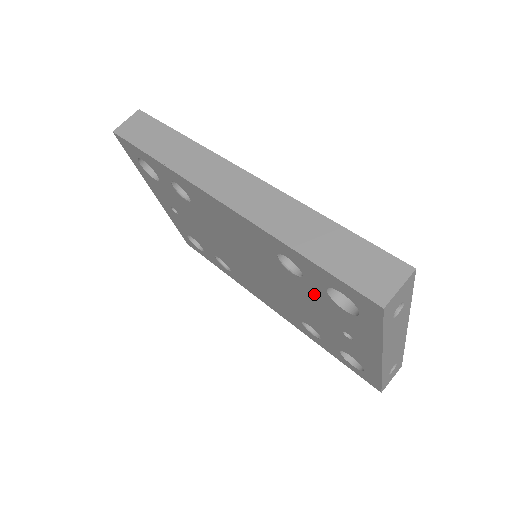
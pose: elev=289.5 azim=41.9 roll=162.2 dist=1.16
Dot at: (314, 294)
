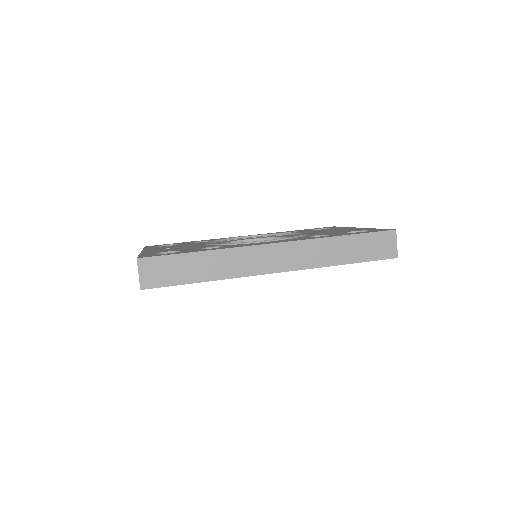
Dot at: occluded
